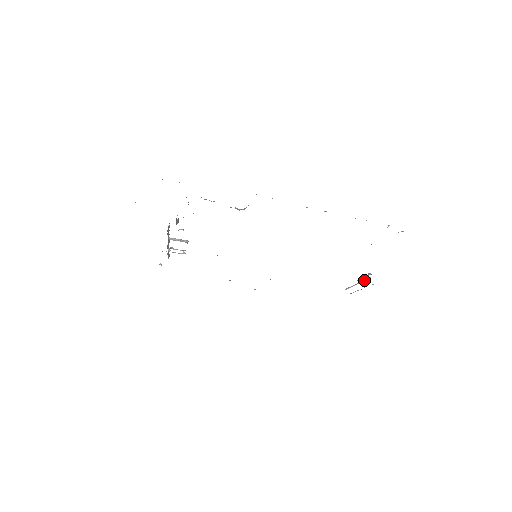
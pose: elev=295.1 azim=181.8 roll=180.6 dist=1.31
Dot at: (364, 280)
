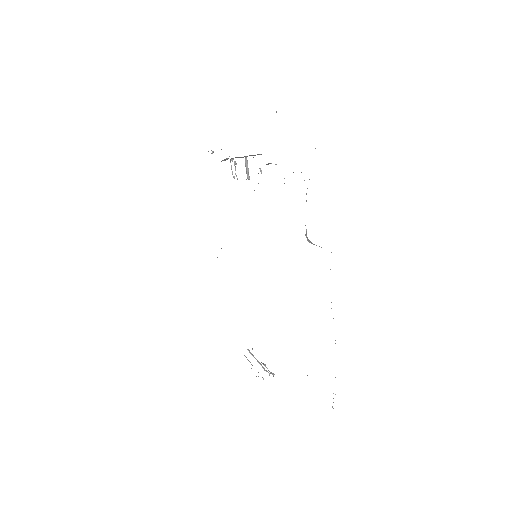
Dot at: occluded
